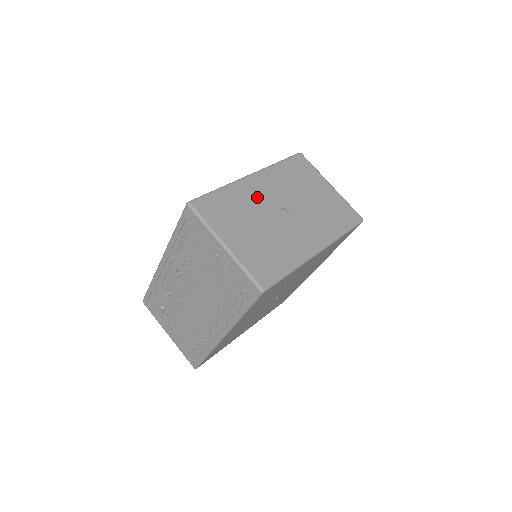
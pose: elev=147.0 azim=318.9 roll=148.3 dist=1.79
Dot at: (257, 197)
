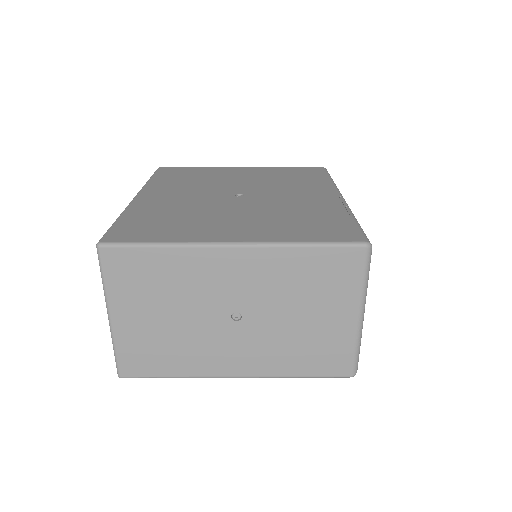
Dot at: (210, 281)
